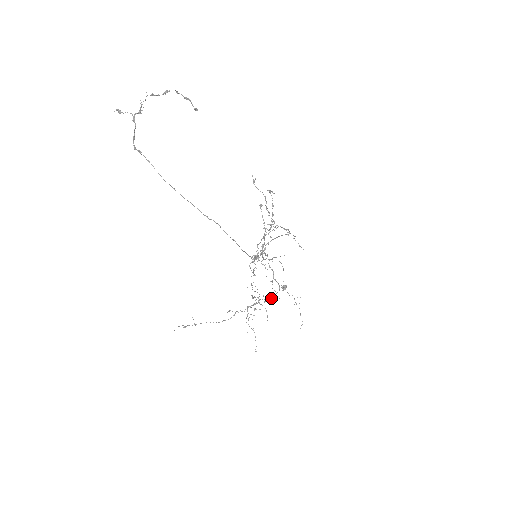
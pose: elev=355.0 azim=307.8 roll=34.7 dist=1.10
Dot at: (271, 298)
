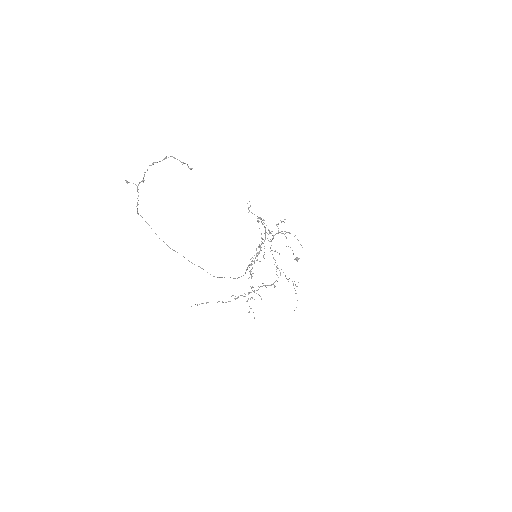
Dot at: (271, 284)
